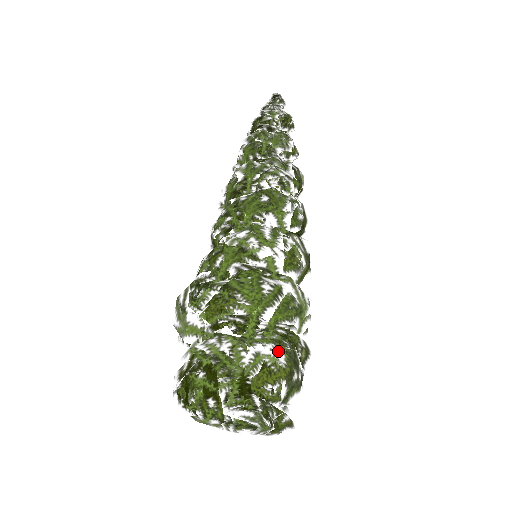
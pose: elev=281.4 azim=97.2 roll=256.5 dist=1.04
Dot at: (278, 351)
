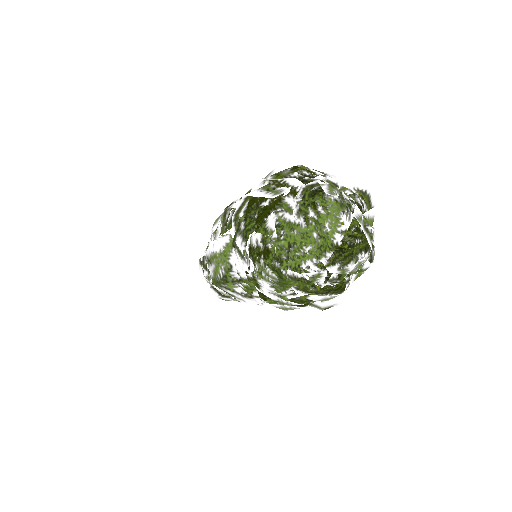
Dot at: occluded
